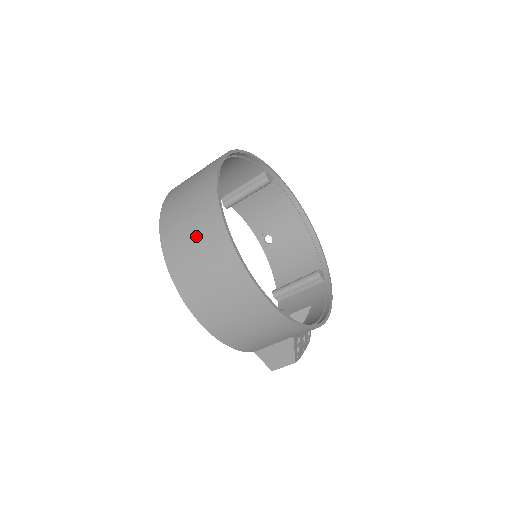
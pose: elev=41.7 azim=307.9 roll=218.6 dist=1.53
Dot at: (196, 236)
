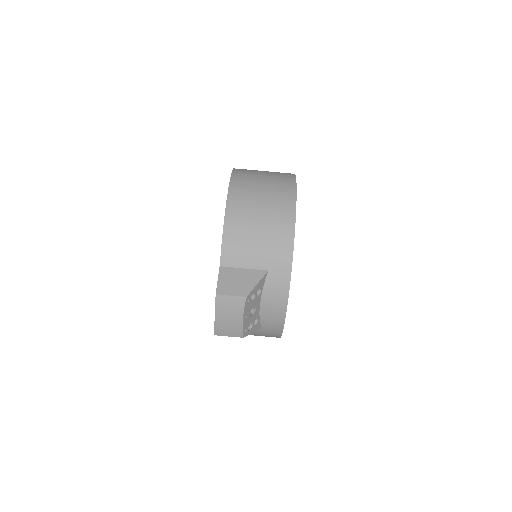
Dot at: (268, 171)
